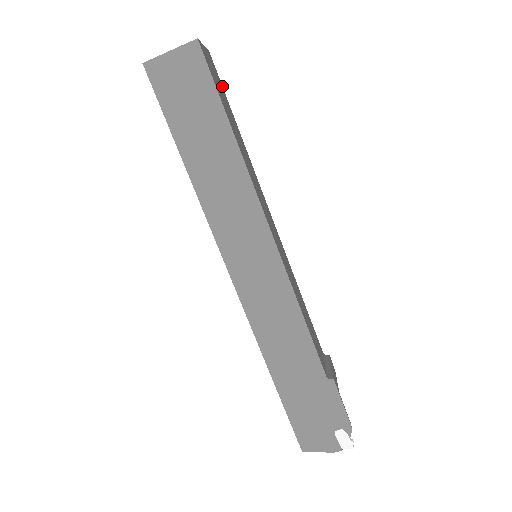
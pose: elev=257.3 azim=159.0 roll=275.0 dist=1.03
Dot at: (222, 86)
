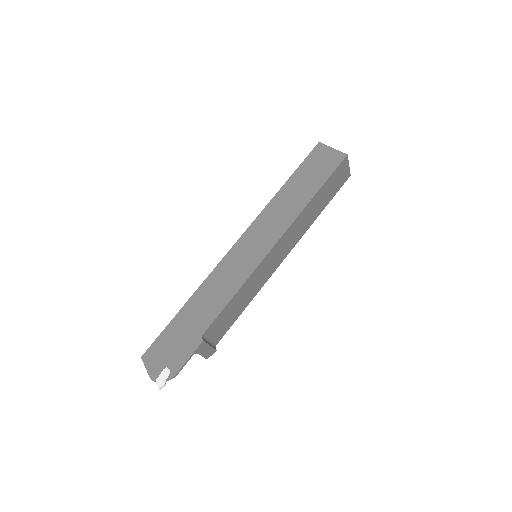
Dot at: occluded
